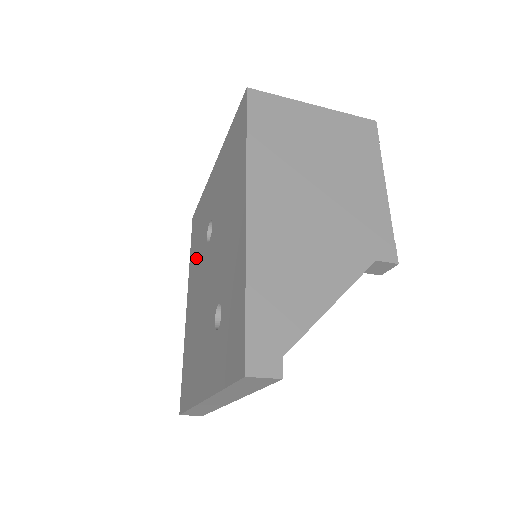
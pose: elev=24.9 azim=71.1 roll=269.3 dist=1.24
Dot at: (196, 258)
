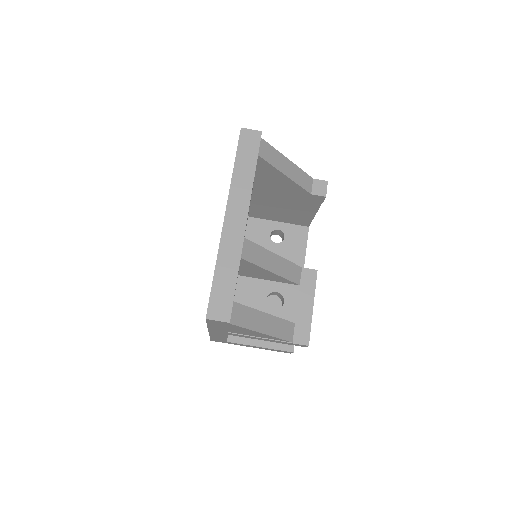
Dot at: occluded
